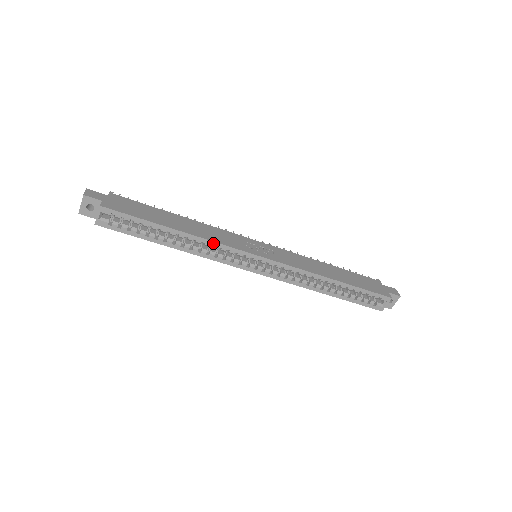
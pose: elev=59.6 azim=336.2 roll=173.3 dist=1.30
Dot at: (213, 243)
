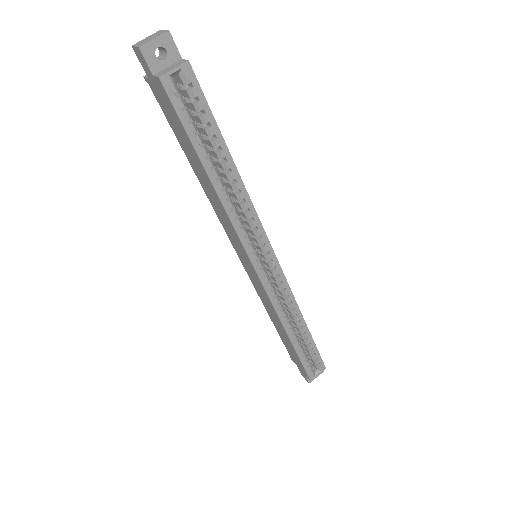
Dot at: (252, 208)
